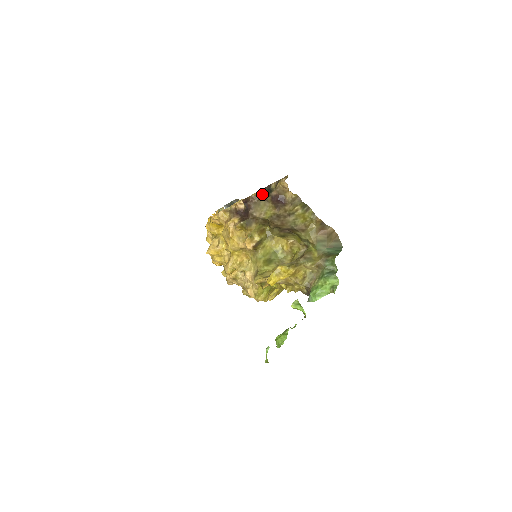
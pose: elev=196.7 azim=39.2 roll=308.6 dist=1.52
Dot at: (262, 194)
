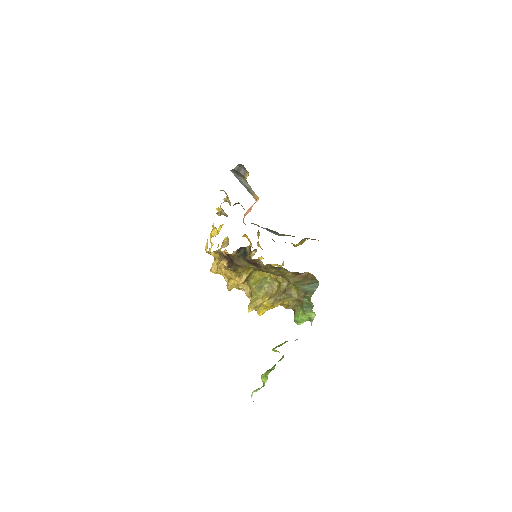
Dot at: (240, 254)
